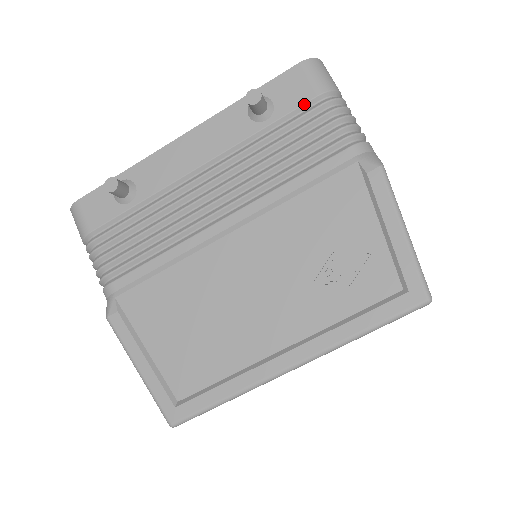
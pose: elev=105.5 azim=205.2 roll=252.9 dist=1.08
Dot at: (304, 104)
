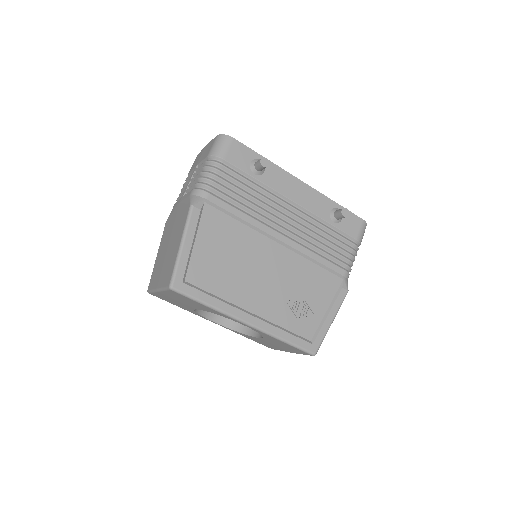
Dot at: (350, 235)
